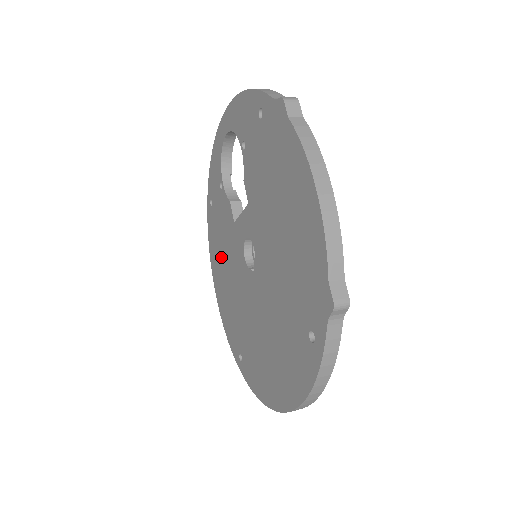
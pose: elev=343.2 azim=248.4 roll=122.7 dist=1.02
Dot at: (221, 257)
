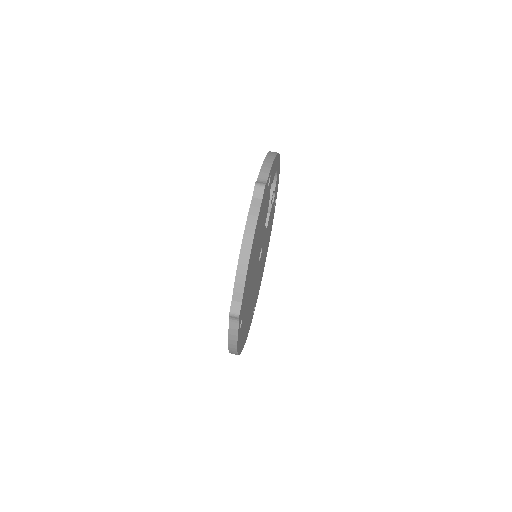
Dot at: occluded
